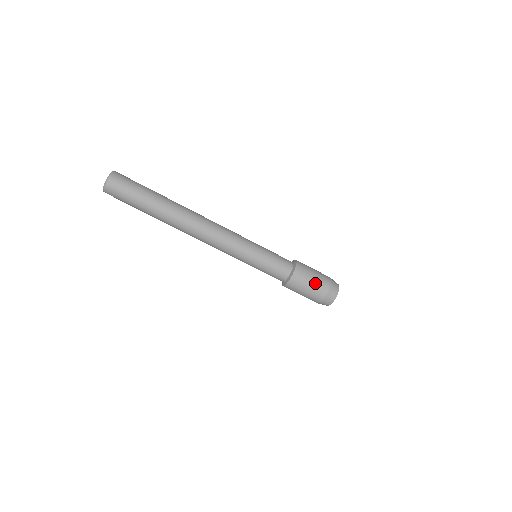
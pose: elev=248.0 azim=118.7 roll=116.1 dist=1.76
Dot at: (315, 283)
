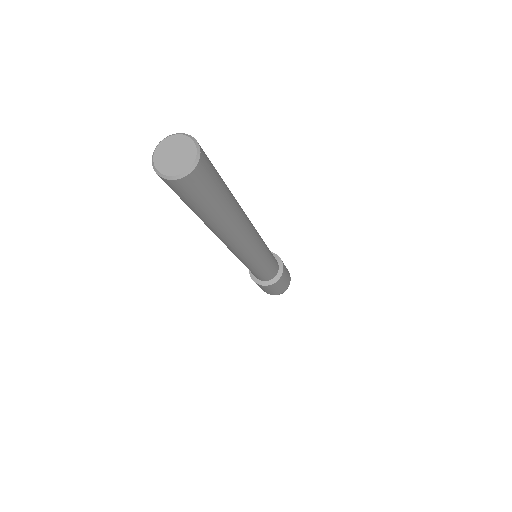
Dot at: (272, 292)
